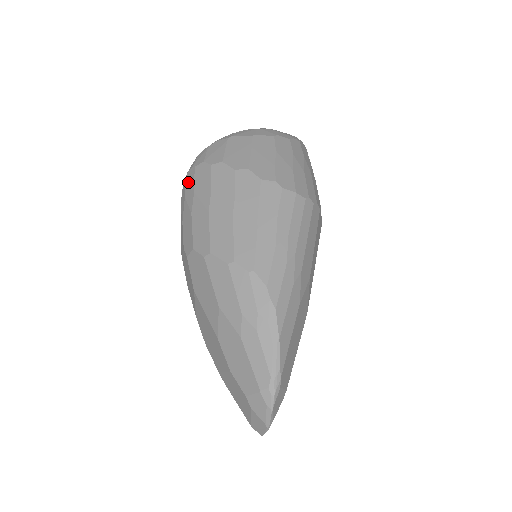
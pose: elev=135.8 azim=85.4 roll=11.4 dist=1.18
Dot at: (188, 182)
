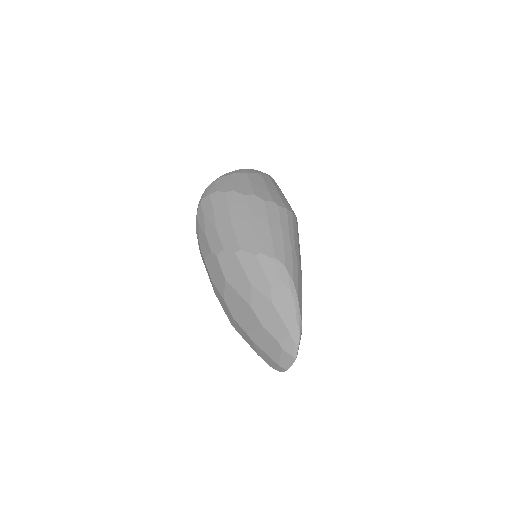
Dot at: (205, 206)
